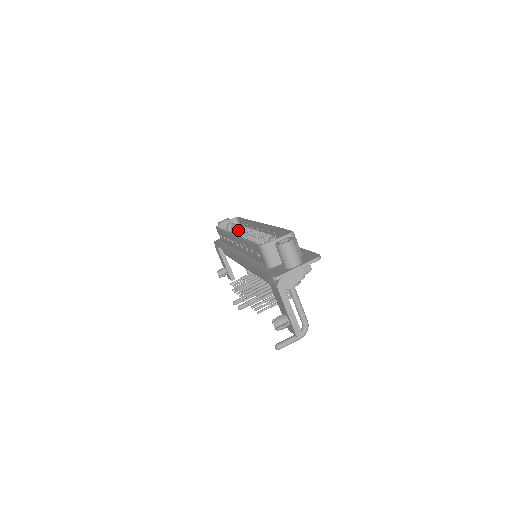
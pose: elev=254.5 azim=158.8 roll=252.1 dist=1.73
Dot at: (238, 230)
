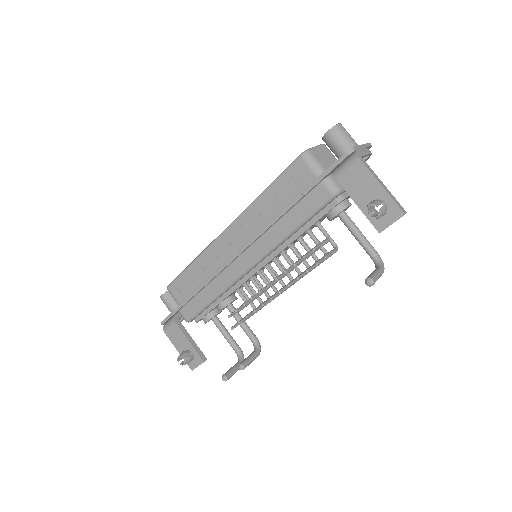
Dot at: occluded
